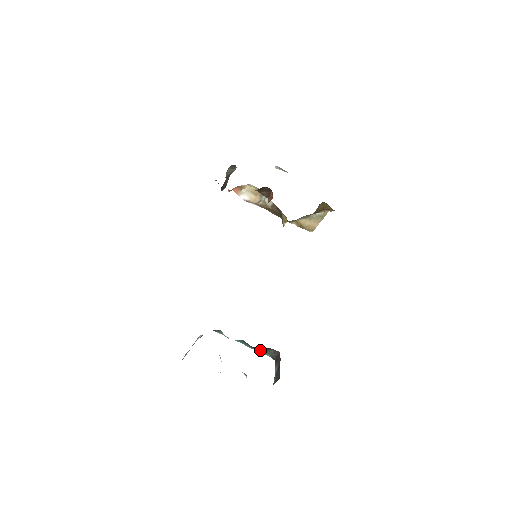
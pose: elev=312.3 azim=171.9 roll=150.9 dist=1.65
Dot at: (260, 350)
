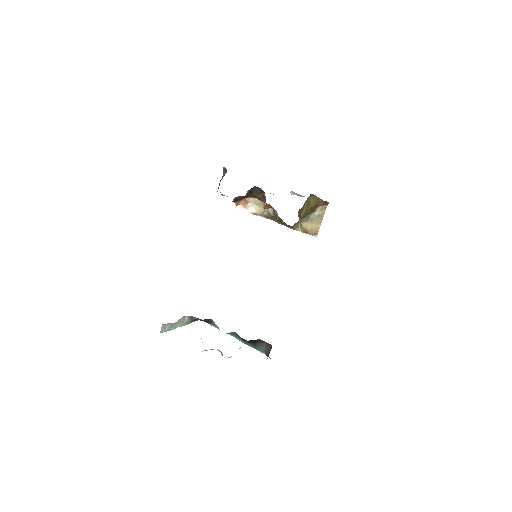
Dot at: (253, 345)
